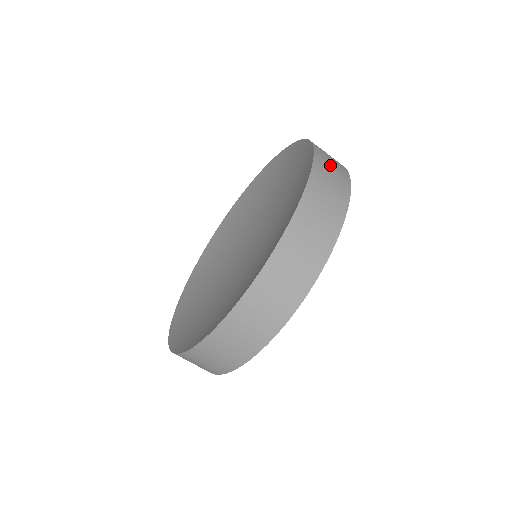
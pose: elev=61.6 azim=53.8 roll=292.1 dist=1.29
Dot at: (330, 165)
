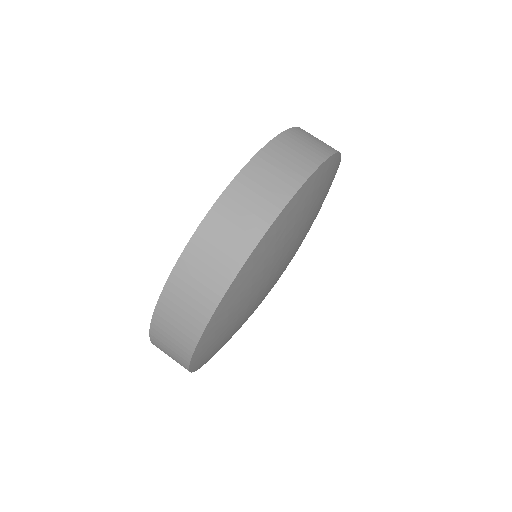
Dot at: (287, 156)
